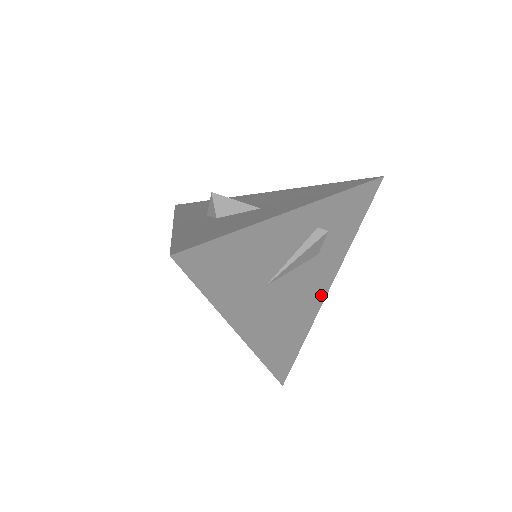
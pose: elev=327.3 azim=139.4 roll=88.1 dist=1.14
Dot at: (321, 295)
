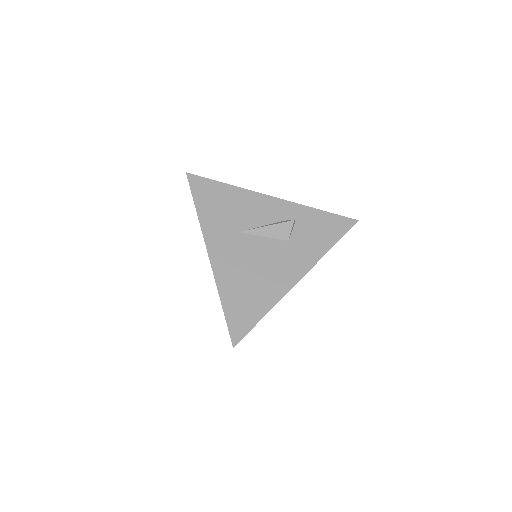
Dot at: (289, 281)
